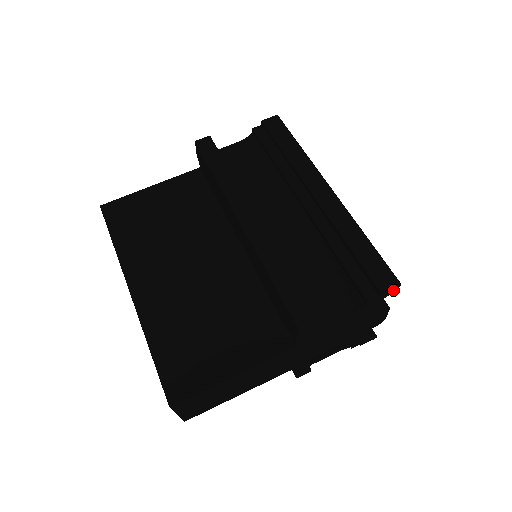
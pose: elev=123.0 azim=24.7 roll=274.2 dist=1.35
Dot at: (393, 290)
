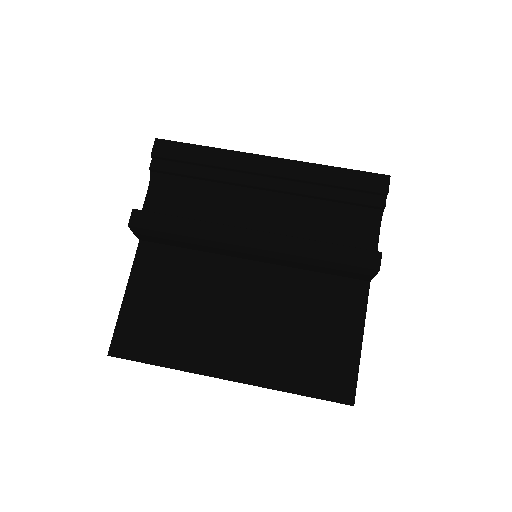
Dot at: occluded
